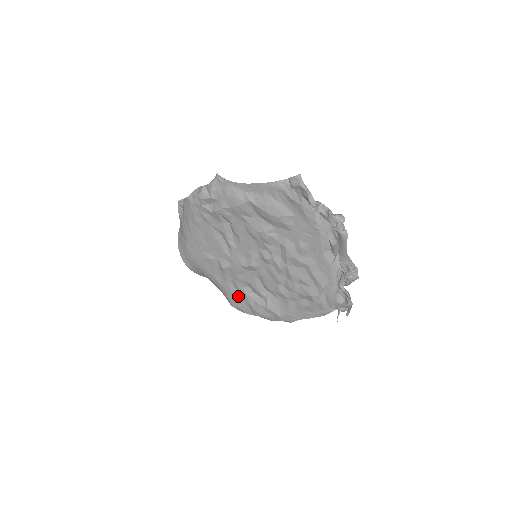
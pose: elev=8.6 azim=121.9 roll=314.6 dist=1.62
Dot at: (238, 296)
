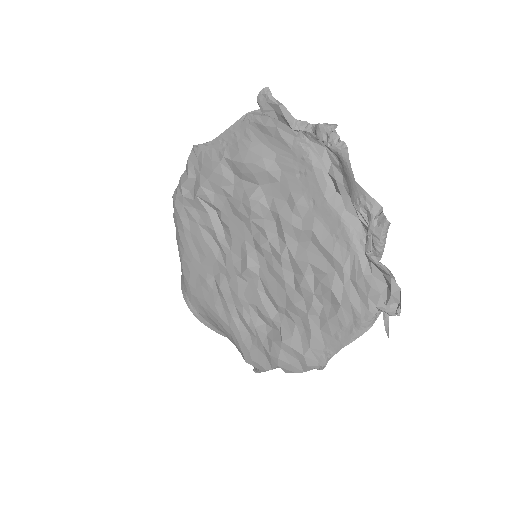
Dot at: (249, 338)
